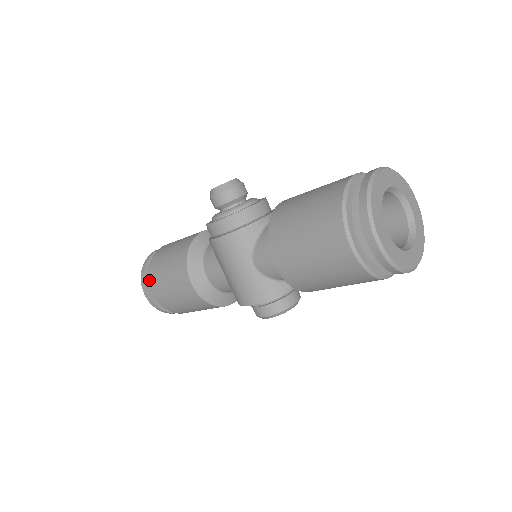
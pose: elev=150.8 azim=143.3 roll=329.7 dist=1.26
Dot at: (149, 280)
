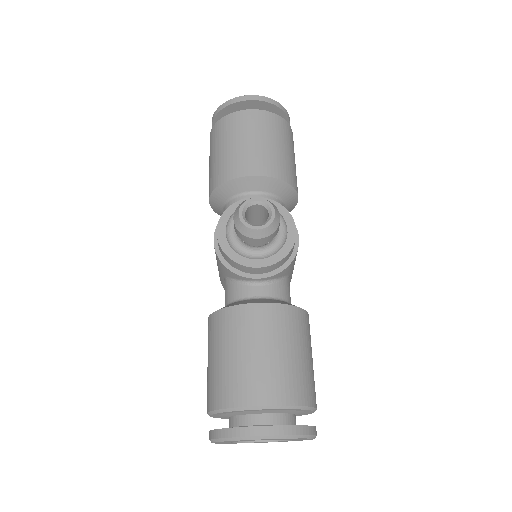
Dot at: (211, 131)
